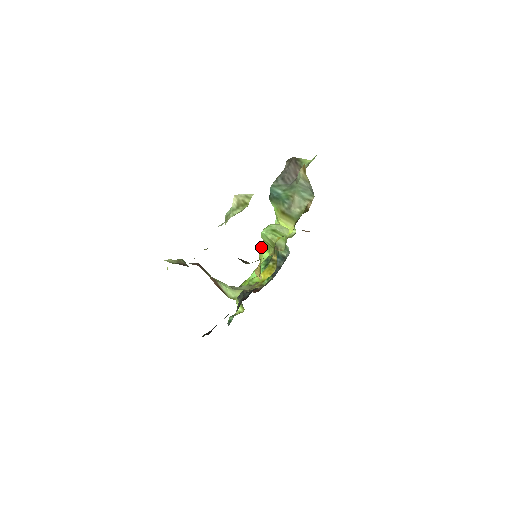
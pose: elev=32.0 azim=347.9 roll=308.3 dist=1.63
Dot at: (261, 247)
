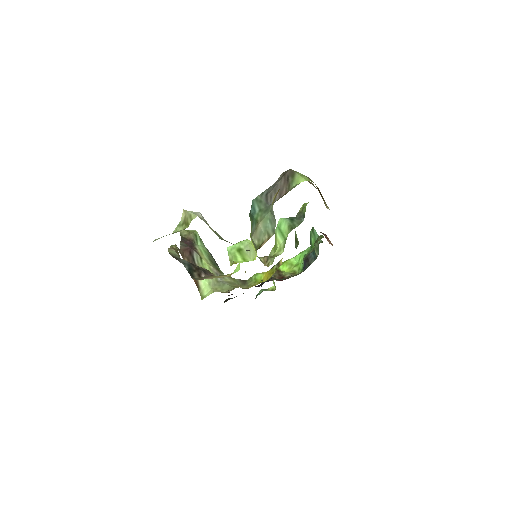
Dot at: occluded
